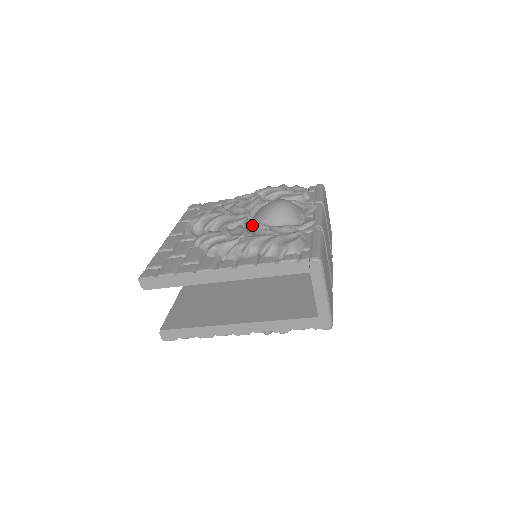
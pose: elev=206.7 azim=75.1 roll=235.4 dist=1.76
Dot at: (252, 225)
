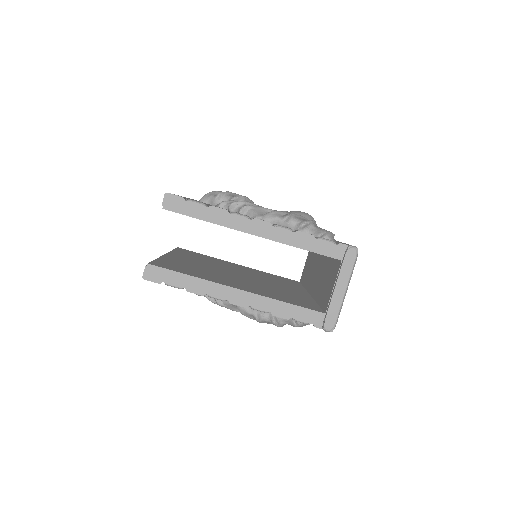
Dot at: occluded
